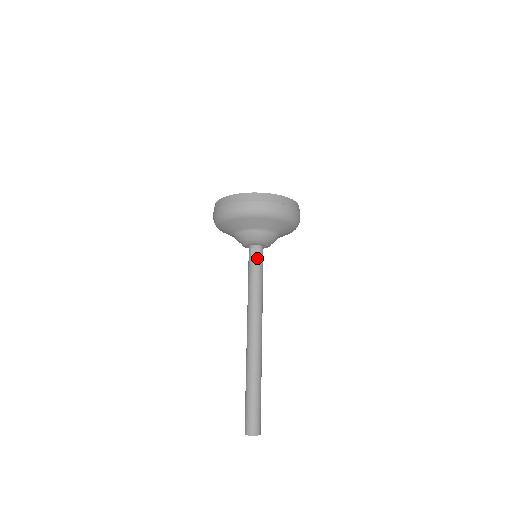
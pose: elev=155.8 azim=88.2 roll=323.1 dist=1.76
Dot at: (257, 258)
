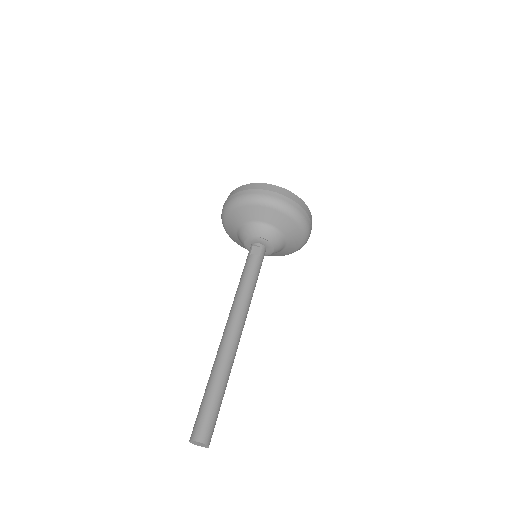
Dot at: (256, 255)
